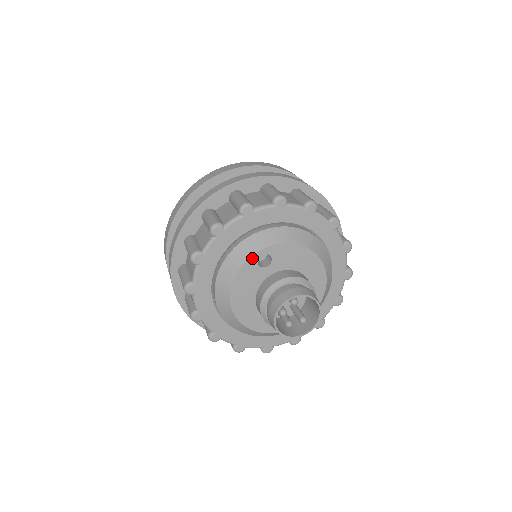
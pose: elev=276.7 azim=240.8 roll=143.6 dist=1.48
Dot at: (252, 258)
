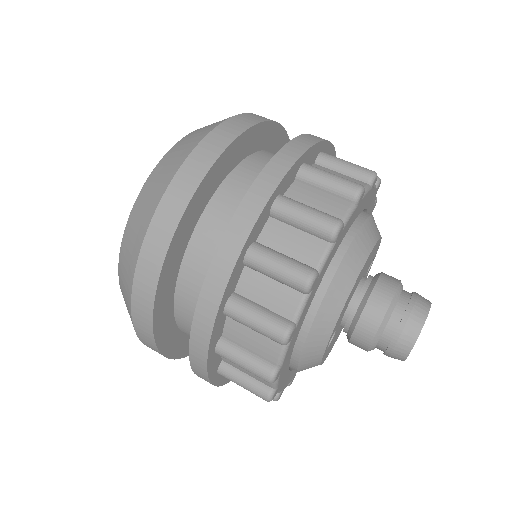
Dot at: (323, 357)
